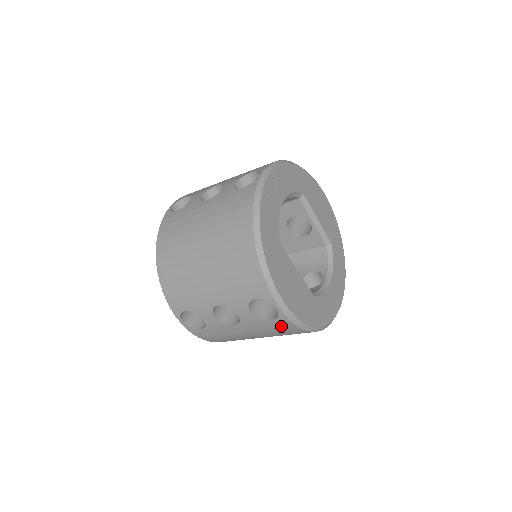
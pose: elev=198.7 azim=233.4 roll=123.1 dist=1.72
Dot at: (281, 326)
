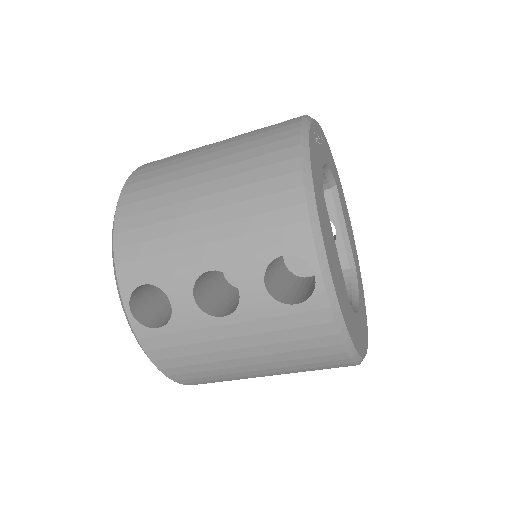
Dot at: (307, 323)
